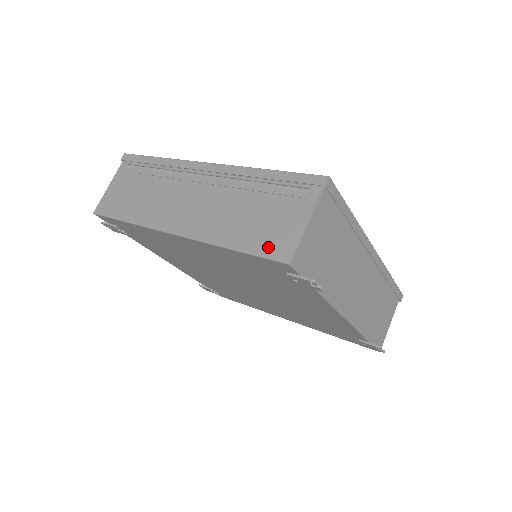
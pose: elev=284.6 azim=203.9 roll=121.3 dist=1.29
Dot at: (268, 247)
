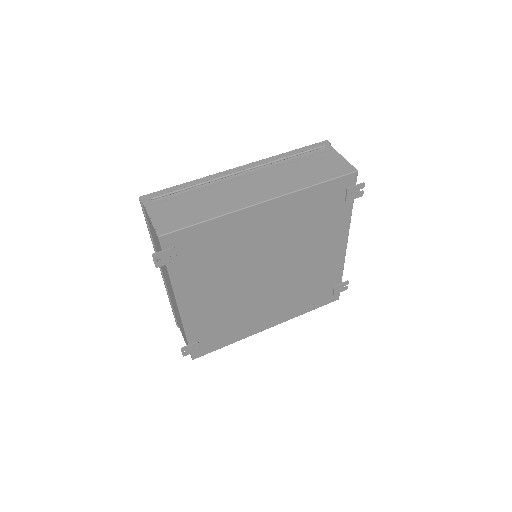
Dot at: (337, 172)
